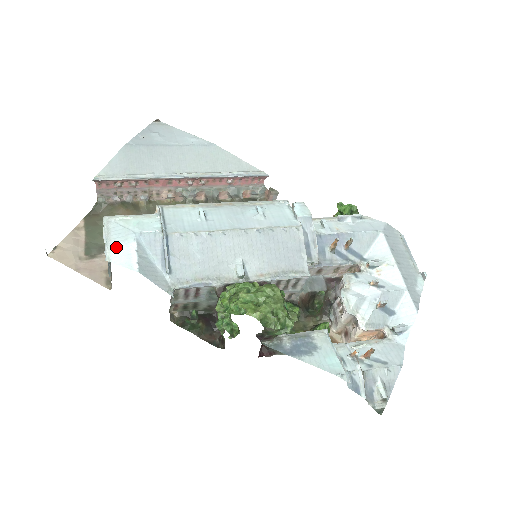
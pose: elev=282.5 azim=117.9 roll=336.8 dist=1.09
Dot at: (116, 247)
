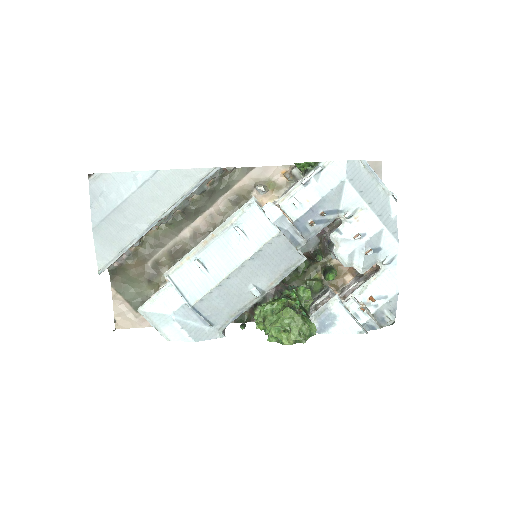
Dot at: (166, 330)
